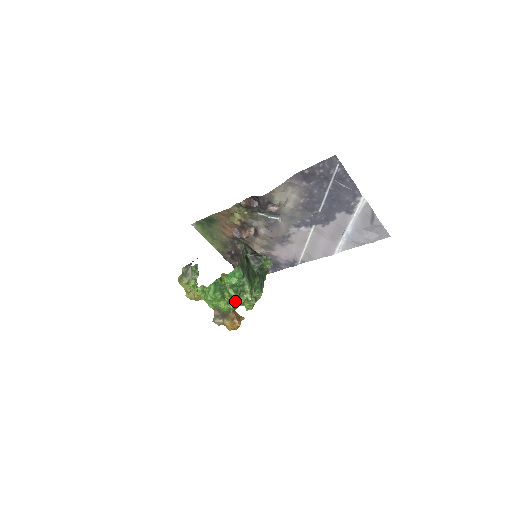
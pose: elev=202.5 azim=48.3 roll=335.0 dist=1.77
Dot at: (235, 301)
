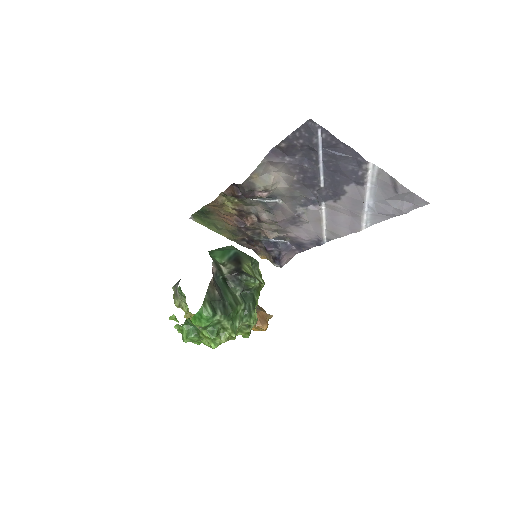
Dot at: (216, 341)
